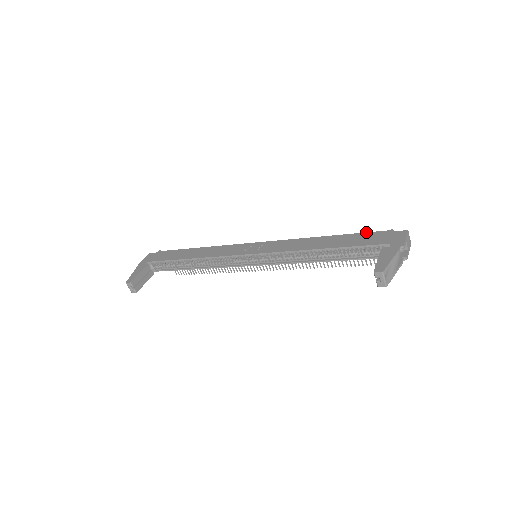
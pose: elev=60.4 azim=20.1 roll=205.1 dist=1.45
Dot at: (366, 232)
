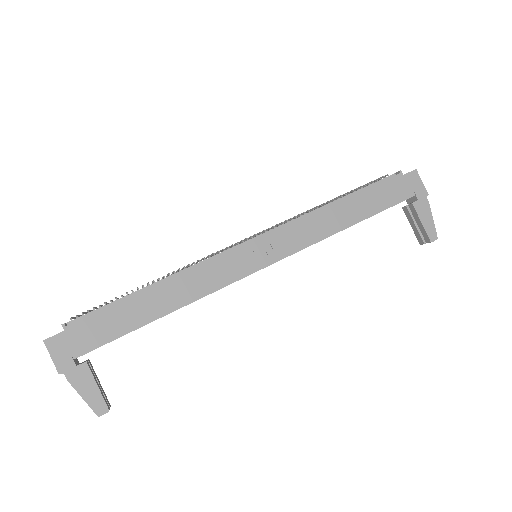
Dot at: (379, 183)
